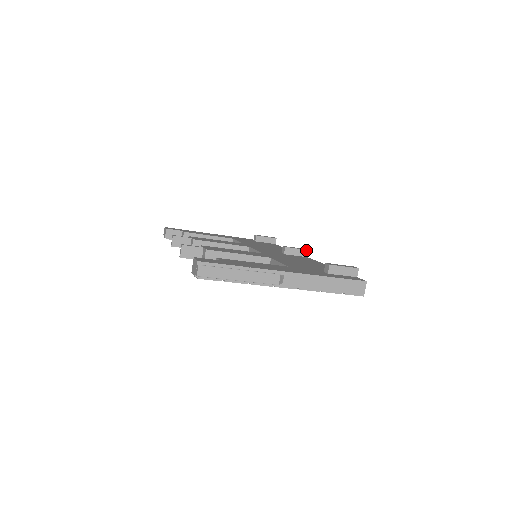
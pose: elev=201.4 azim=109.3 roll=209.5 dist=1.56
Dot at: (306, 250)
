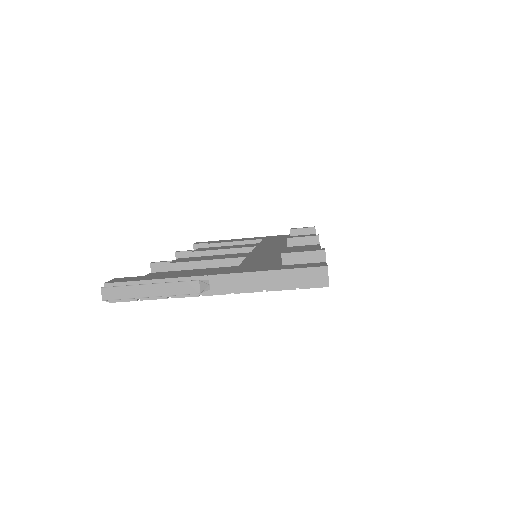
Dot at: (315, 236)
